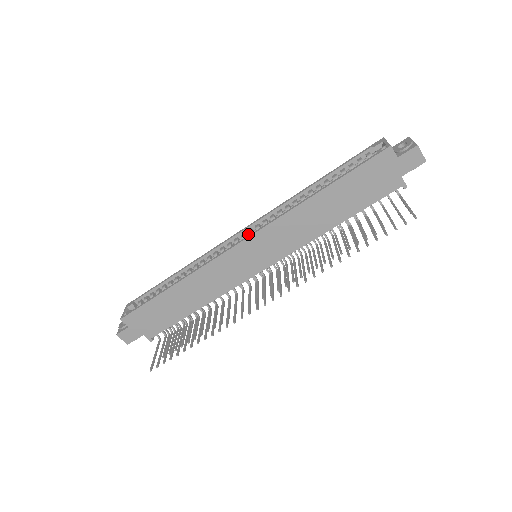
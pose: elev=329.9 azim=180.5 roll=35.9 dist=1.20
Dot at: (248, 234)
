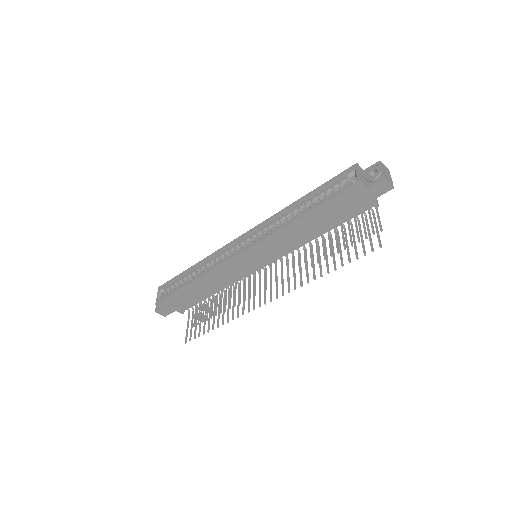
Dot at: (247, 240)
